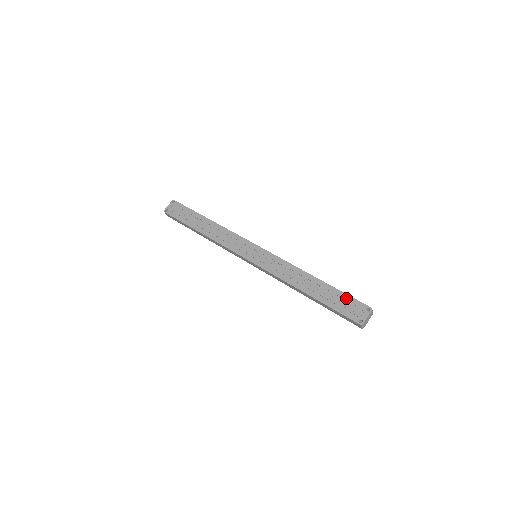
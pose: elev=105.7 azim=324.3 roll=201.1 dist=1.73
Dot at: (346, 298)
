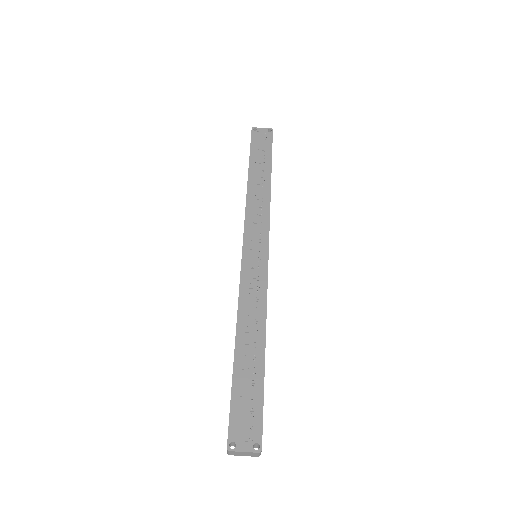
Dot at: (257, 404)
